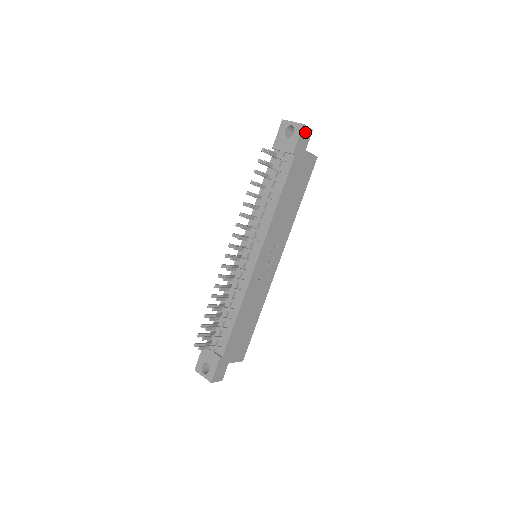
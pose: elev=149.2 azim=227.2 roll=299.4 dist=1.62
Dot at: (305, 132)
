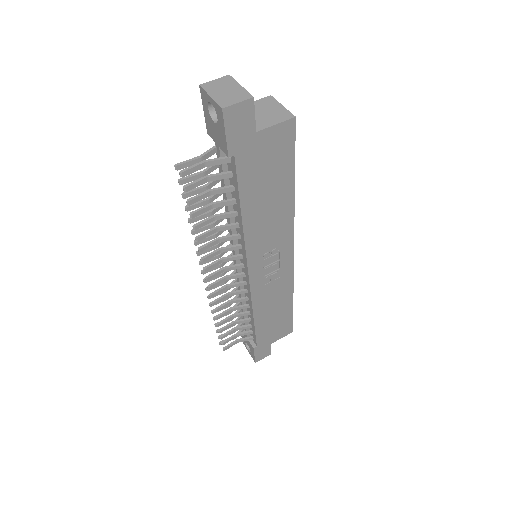
Dot at: (235, 114)
